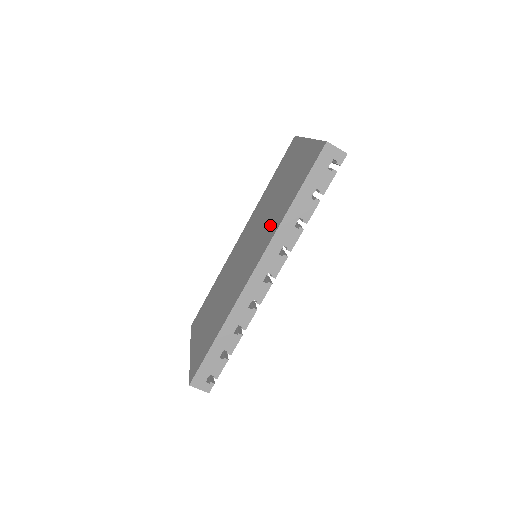
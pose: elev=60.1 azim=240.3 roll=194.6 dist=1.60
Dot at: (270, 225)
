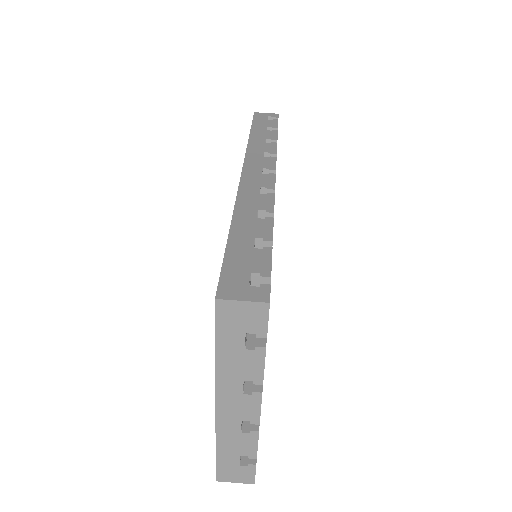
Dot at: occluded
